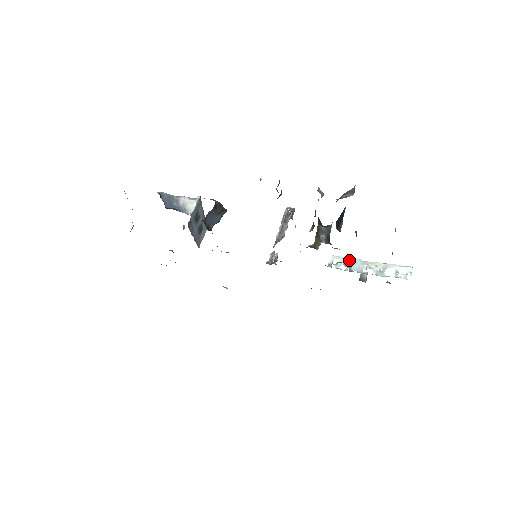
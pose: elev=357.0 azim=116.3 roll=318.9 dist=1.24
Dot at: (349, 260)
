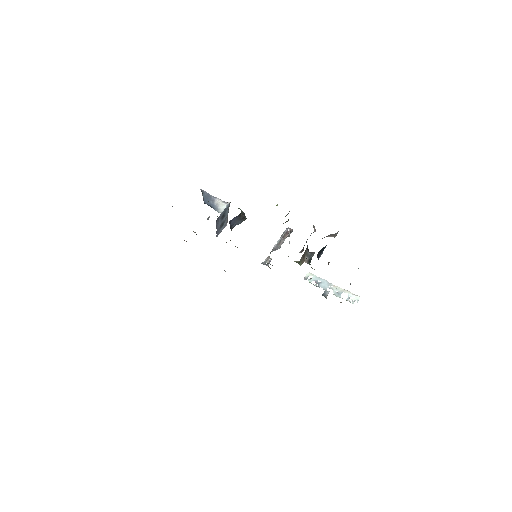
Dot at: (320, 279)
